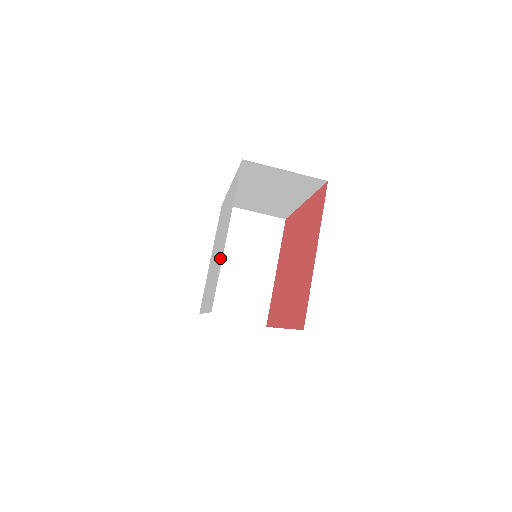
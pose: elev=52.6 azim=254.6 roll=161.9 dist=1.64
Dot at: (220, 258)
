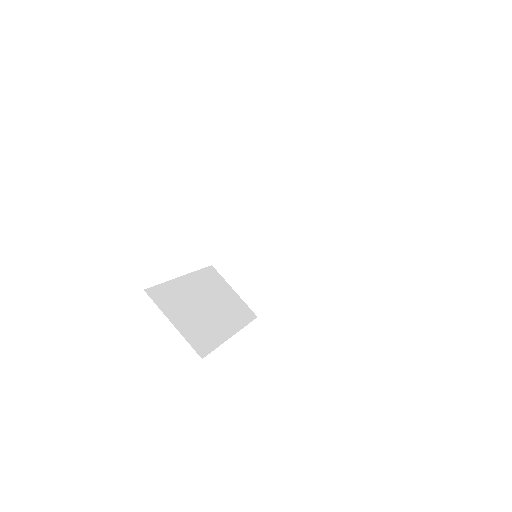
Dot at: occluded
